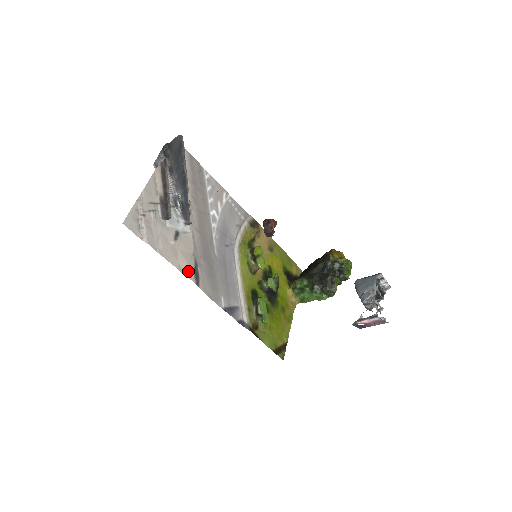
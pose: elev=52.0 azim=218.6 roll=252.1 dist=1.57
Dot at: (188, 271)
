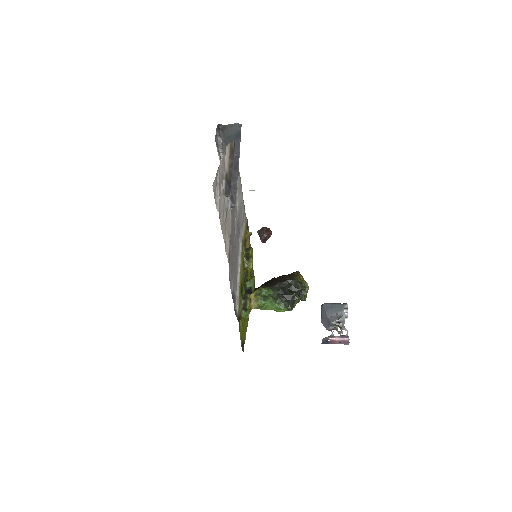
Dot at: (227, 250)
